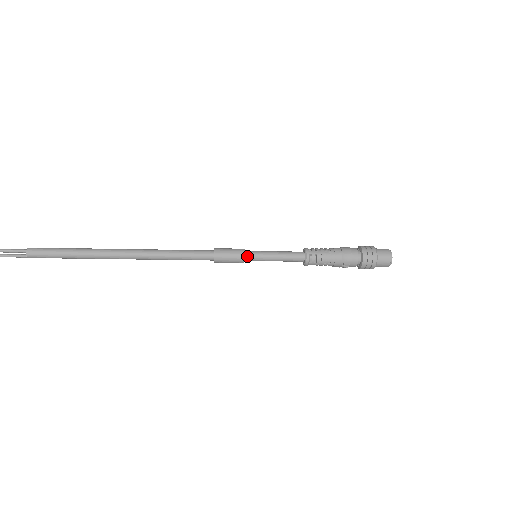
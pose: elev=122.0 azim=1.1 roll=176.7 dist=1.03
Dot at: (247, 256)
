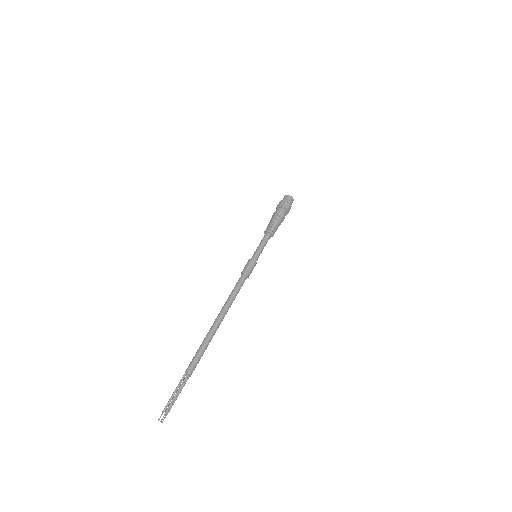
Dot at: (256, 260)
